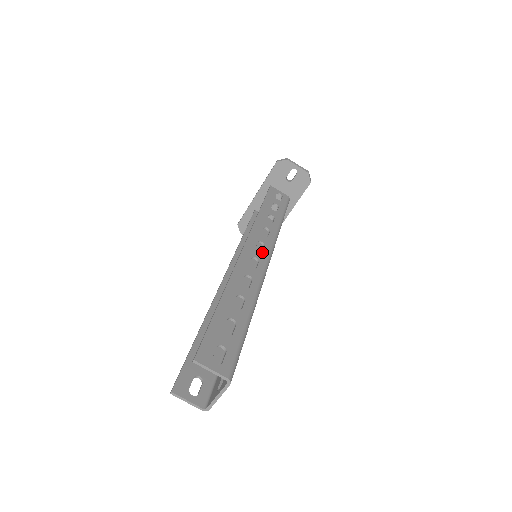
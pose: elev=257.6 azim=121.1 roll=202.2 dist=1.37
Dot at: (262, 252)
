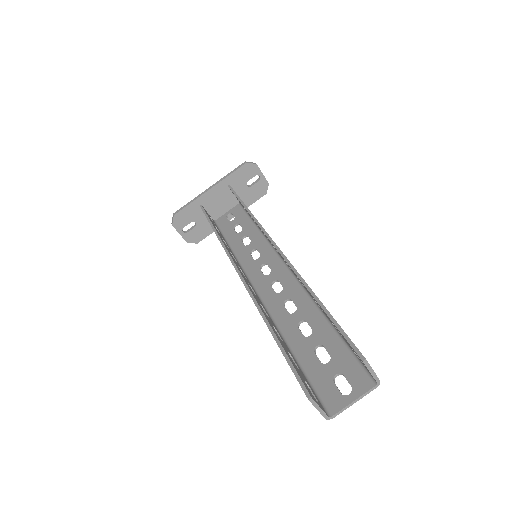
Dot at: occluded
